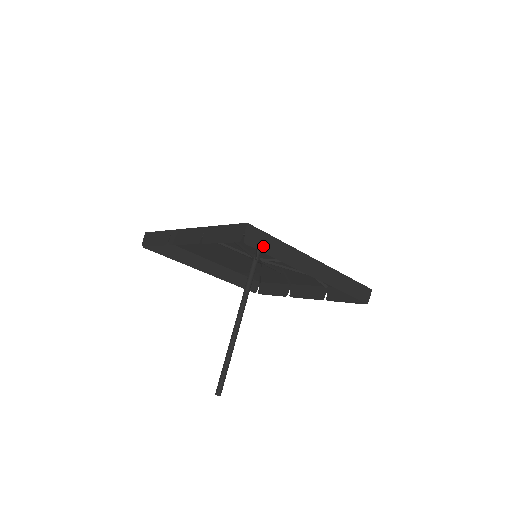
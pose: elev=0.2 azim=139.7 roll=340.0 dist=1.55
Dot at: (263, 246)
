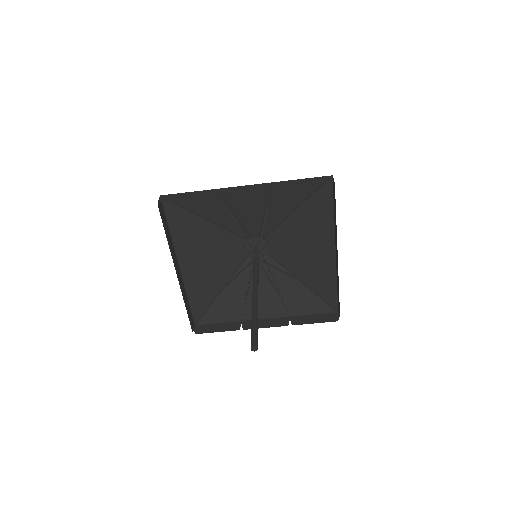
Dot at: (335, 200)
